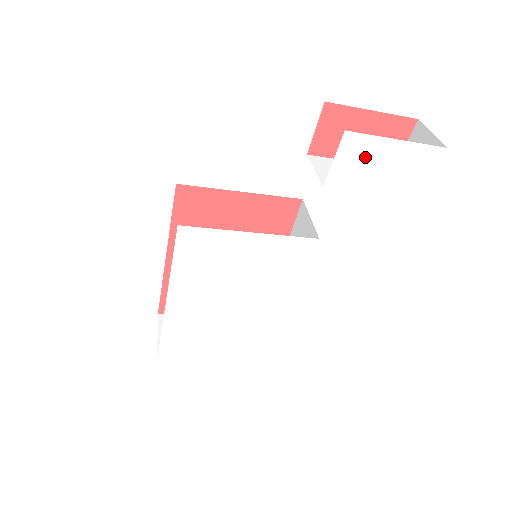
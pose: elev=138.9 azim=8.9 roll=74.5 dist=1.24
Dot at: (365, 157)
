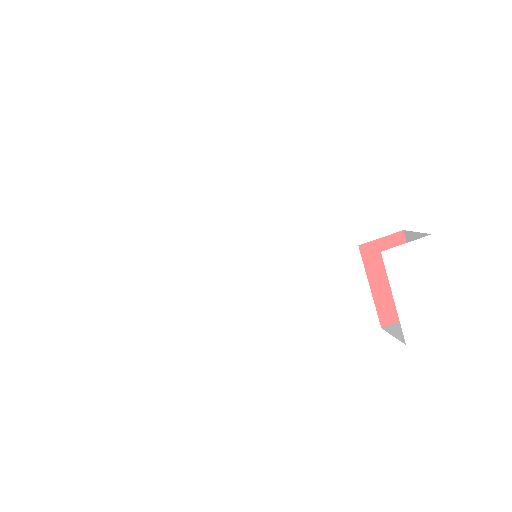
Dot at: (419, 267)
